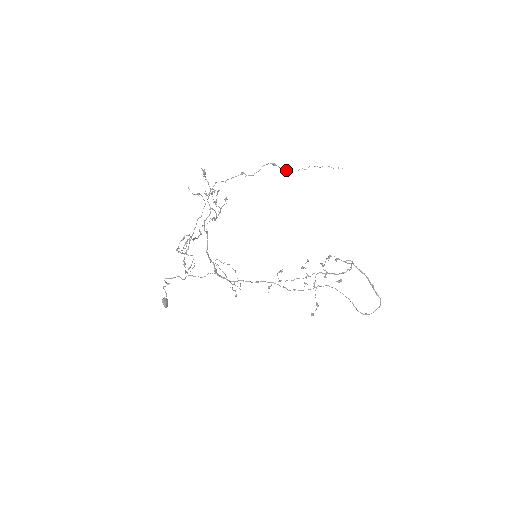
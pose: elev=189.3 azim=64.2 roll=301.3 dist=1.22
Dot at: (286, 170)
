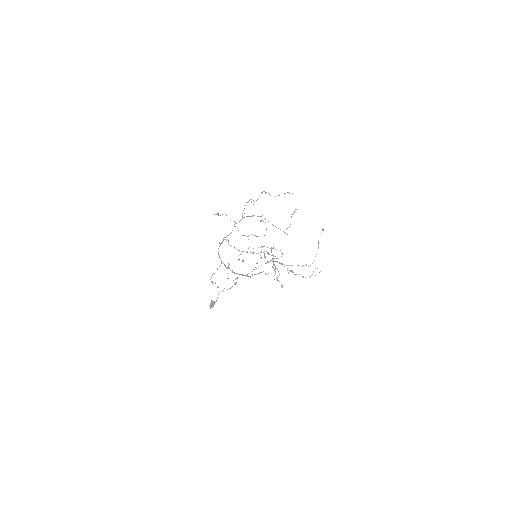
Dot at: occluded
